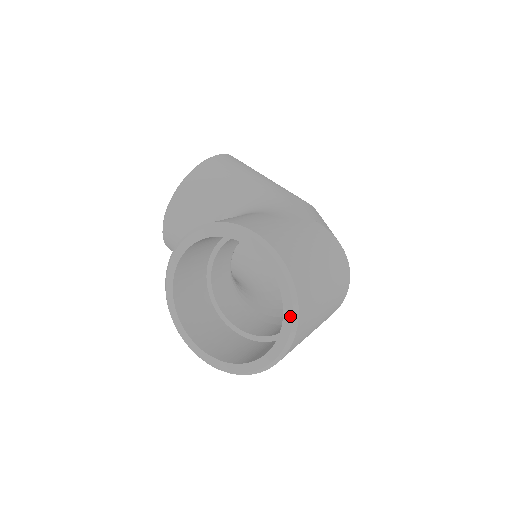
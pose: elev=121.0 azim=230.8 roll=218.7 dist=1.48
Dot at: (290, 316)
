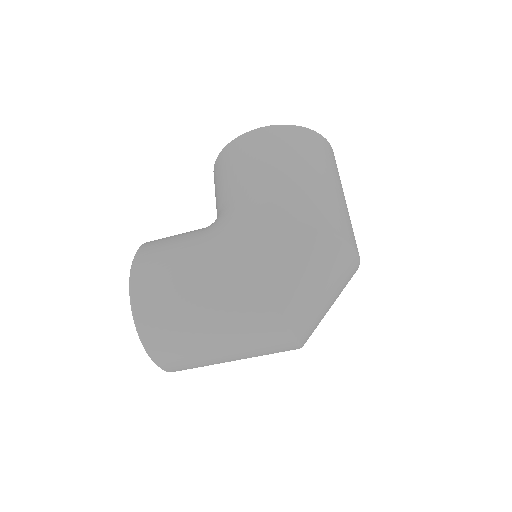
Dot at: occluded
